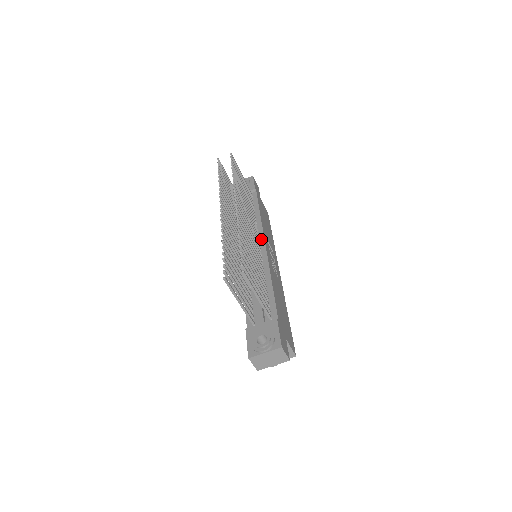
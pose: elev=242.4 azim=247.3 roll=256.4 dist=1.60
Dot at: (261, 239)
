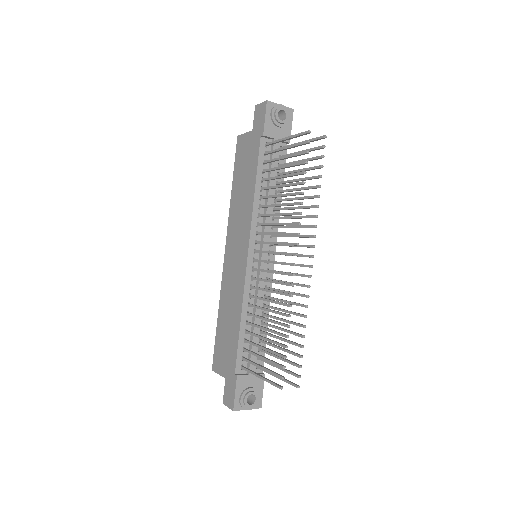
Dot at: (274, 246)
